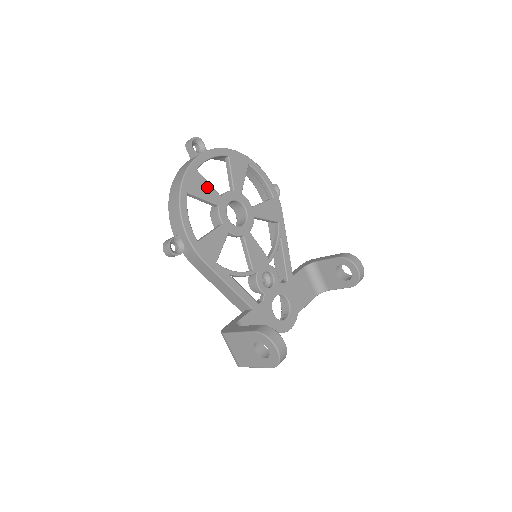
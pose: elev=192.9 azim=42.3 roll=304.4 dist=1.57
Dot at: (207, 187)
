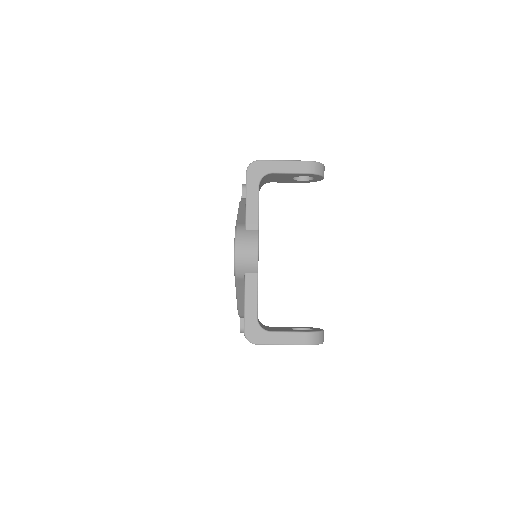
Dot at: occluded
